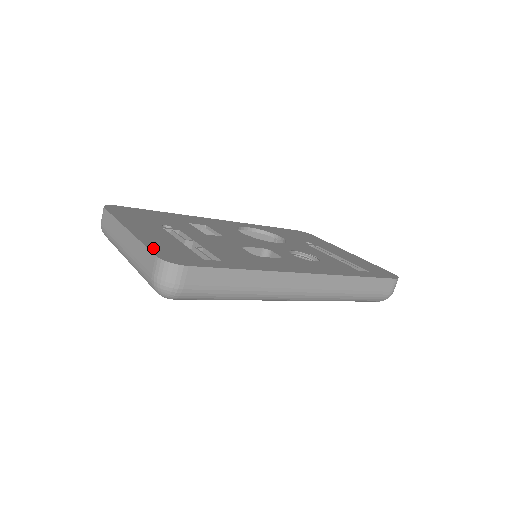
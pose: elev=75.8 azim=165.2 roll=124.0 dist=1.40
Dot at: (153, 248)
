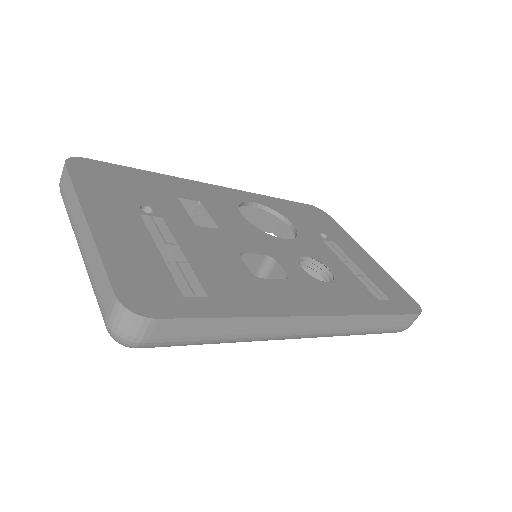
Dot at: (114, 272)
